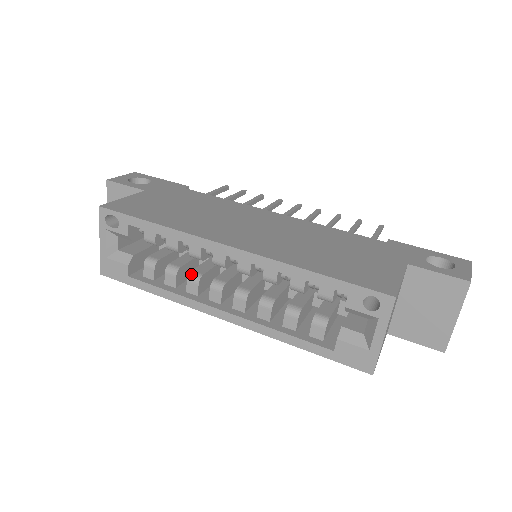
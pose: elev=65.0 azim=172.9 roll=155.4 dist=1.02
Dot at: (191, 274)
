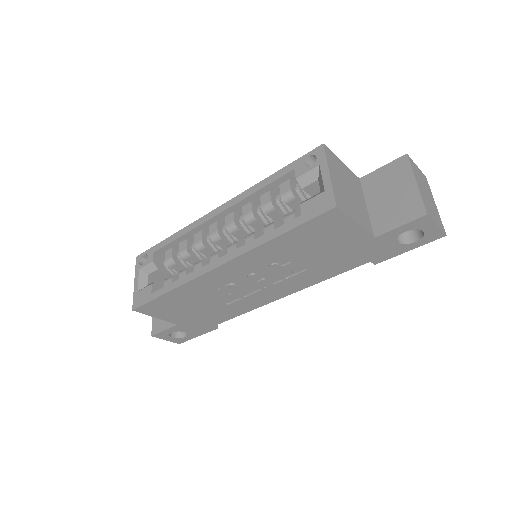
Dot at: (197, 262)
